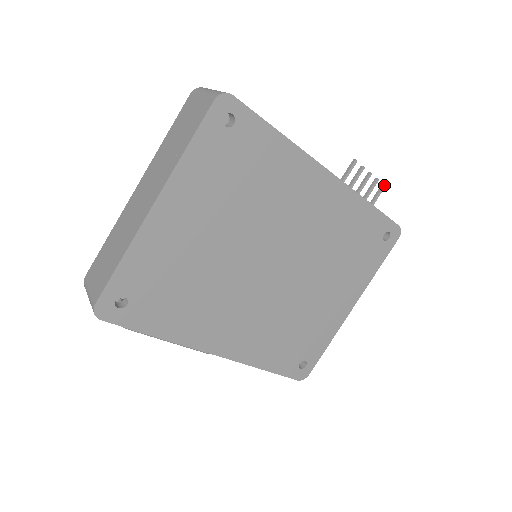
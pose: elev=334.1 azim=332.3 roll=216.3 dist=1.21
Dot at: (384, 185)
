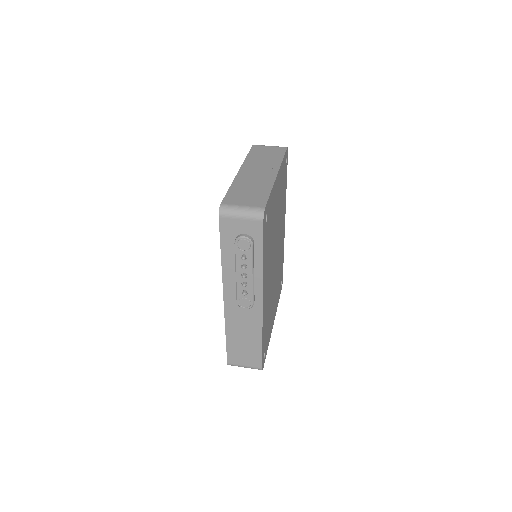
Dot at: occluded
